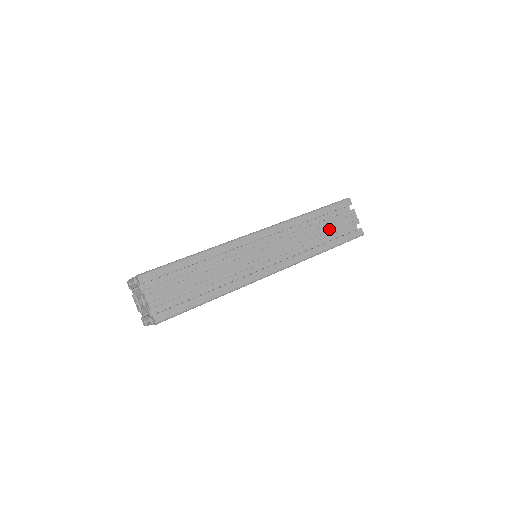
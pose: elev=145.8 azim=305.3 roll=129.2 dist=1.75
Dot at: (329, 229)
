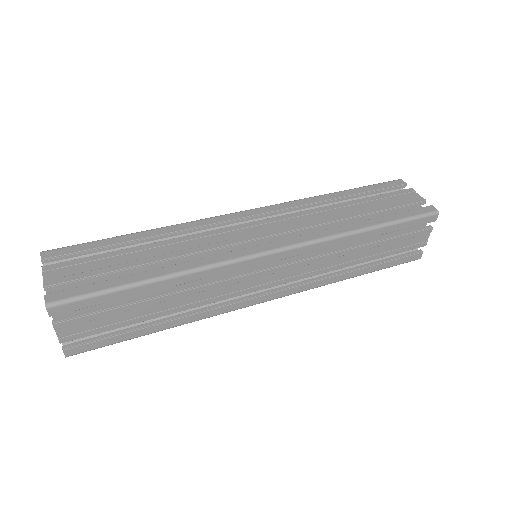
Dot at: (379, 252)
